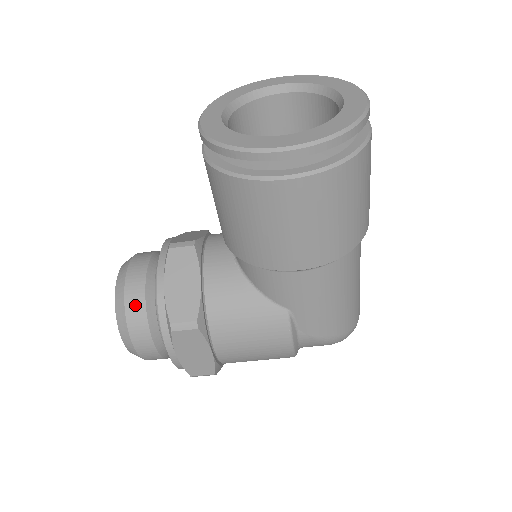
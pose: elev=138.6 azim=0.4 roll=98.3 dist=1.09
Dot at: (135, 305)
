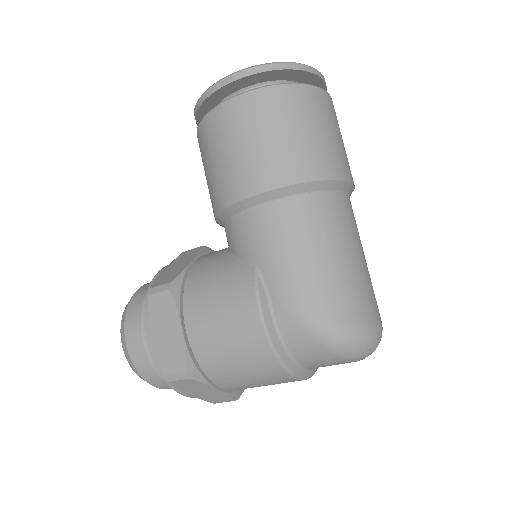
Dot at: (139, 295)
